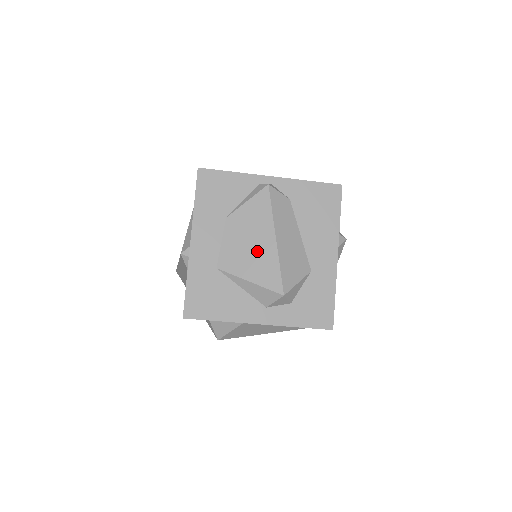
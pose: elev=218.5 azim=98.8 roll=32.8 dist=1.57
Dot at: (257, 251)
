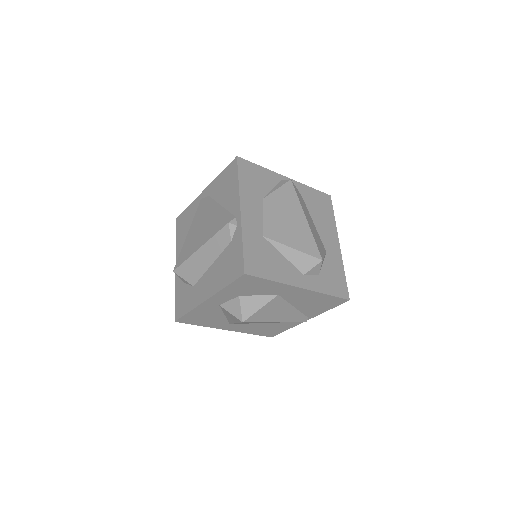
Dot at: (294, 226)
